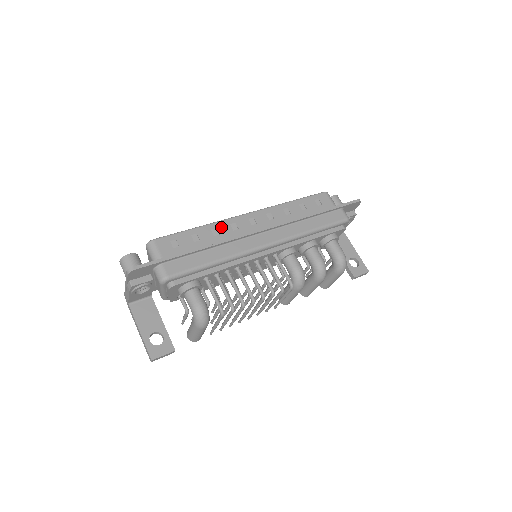
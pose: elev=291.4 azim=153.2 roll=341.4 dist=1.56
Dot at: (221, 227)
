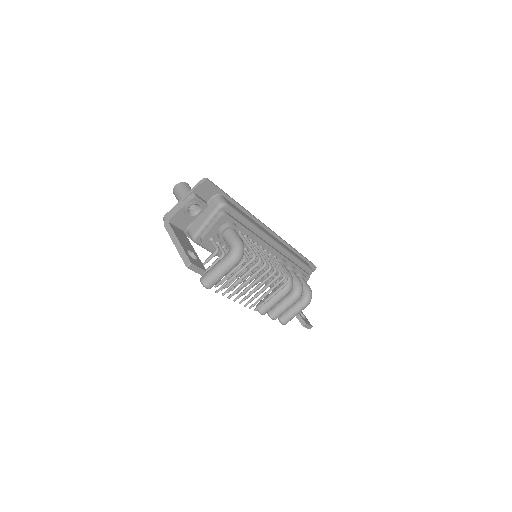
Dot at: occluded
